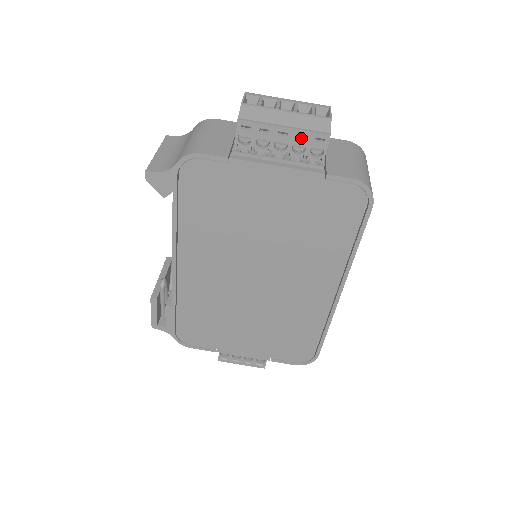
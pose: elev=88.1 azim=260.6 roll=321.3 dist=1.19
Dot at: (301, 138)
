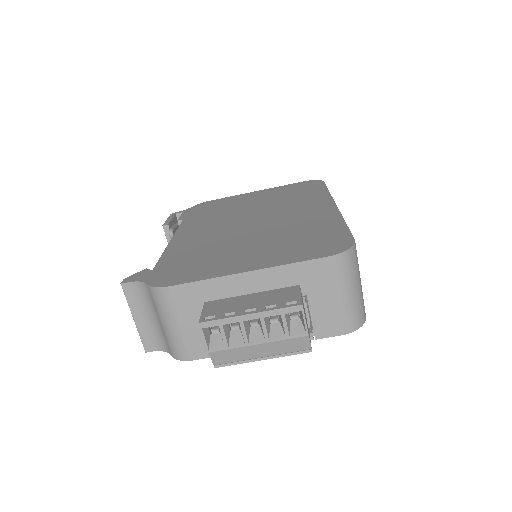
Dot at: occluded
